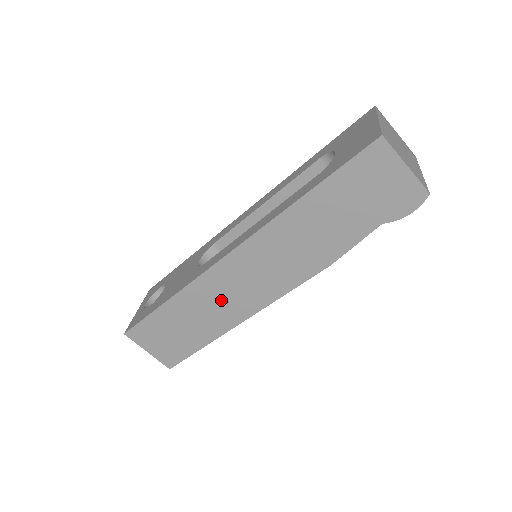
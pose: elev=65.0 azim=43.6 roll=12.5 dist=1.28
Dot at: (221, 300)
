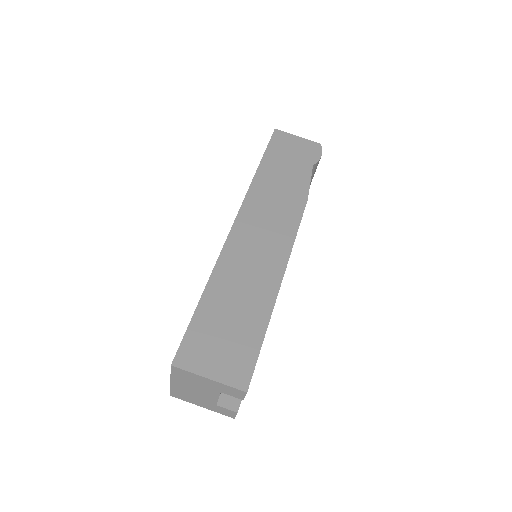
Dot at: (252, 265)
